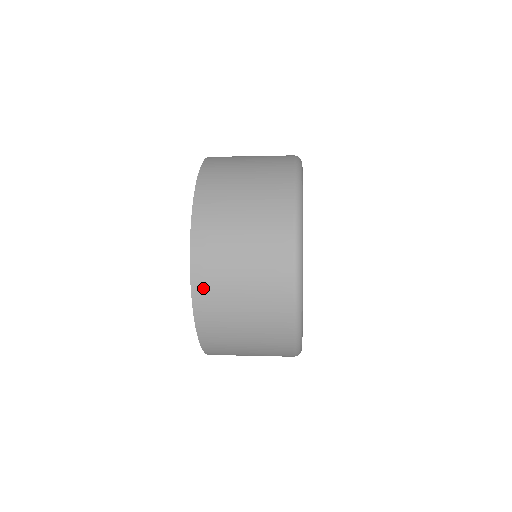
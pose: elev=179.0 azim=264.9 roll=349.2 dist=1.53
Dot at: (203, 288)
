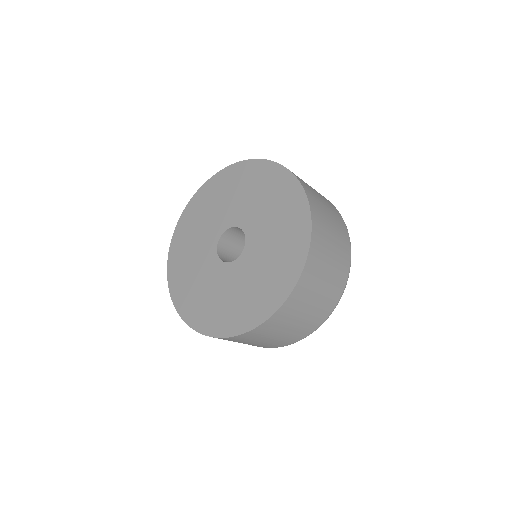
Dot at: (282, 314)
